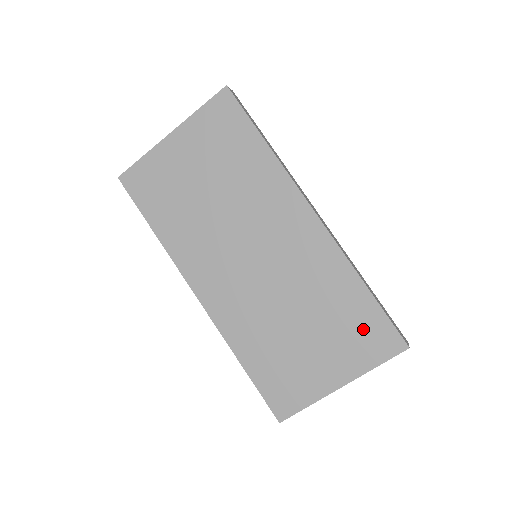
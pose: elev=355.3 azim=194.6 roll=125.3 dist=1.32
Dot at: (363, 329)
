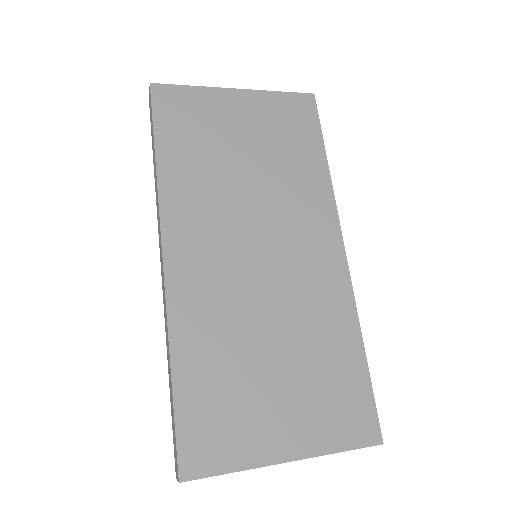
Dot at: (343, 397)
